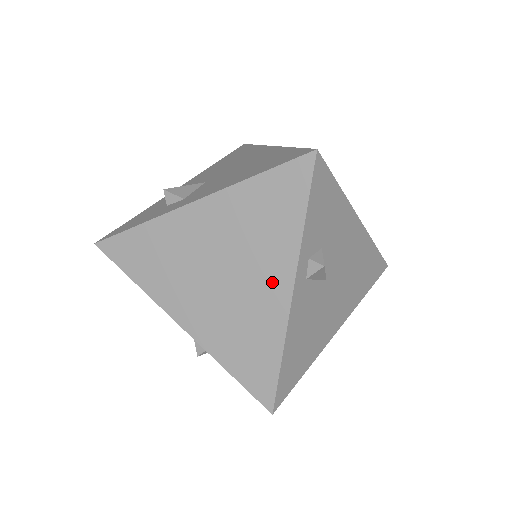
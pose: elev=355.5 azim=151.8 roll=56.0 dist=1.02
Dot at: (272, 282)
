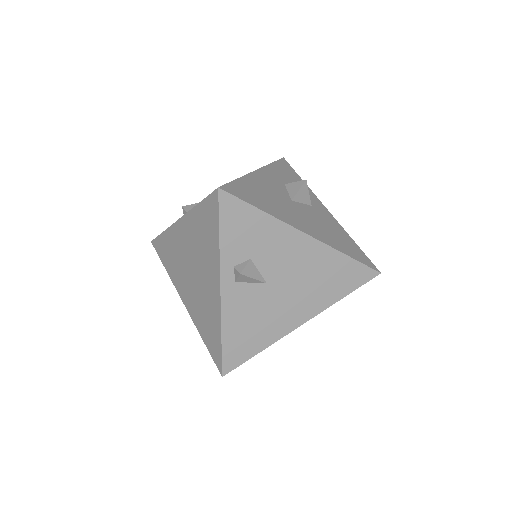
Dot at: (212, 281)
